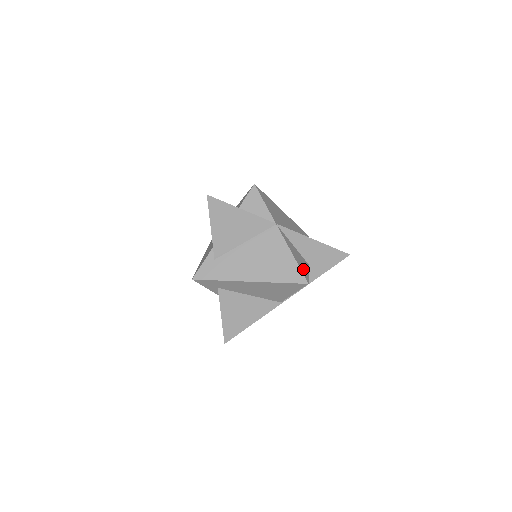
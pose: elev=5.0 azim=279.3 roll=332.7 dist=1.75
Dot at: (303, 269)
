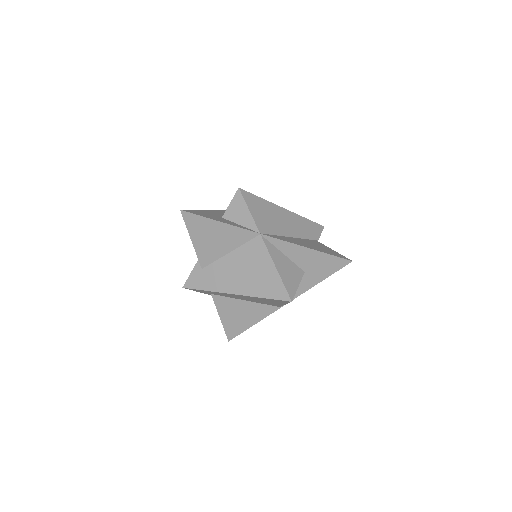
Dot at: (289, 283)
